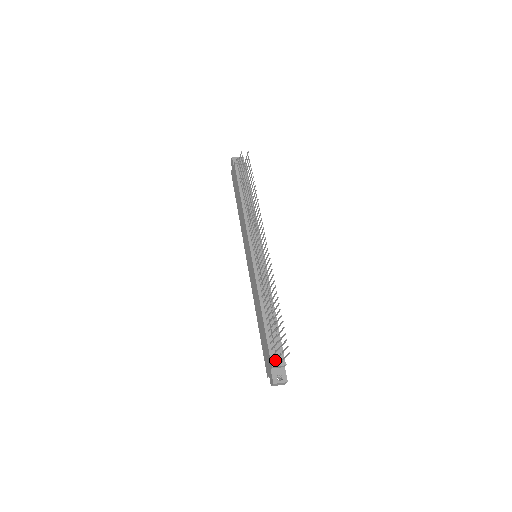
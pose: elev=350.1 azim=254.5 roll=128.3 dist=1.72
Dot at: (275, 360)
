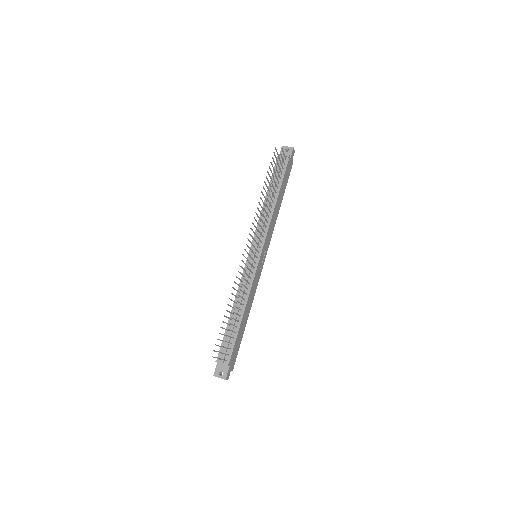
Dot at: (218, 358)
